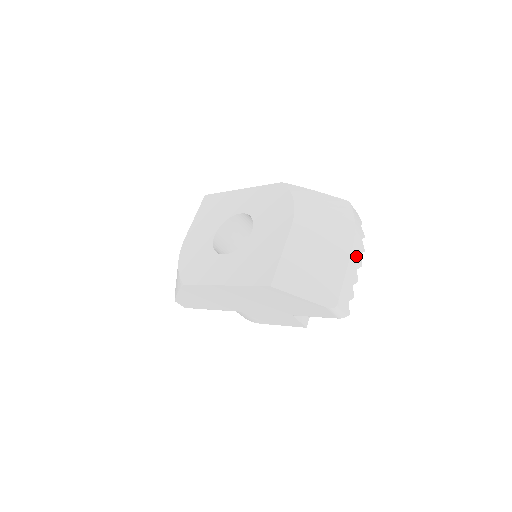
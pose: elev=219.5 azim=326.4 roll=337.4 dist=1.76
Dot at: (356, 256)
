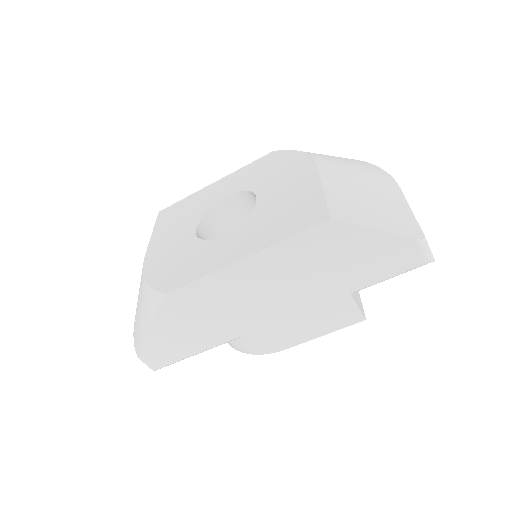
Dot at: occluded
